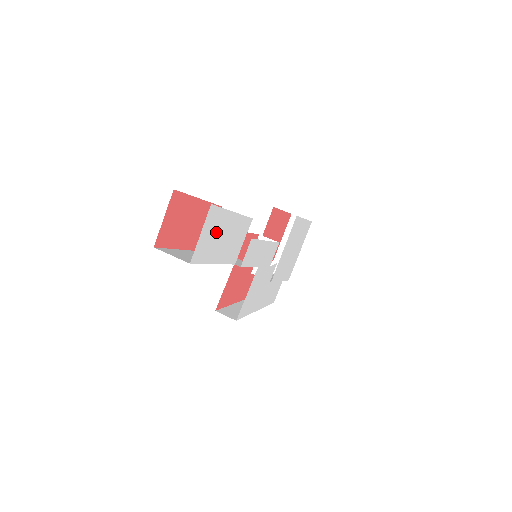
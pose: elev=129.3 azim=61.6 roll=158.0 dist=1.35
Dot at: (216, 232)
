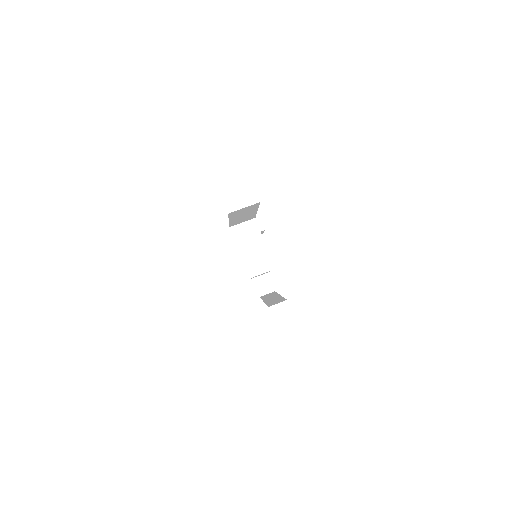
Dot at: occluded
